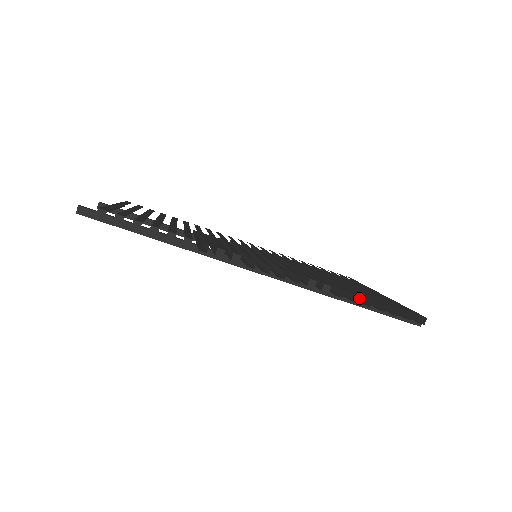
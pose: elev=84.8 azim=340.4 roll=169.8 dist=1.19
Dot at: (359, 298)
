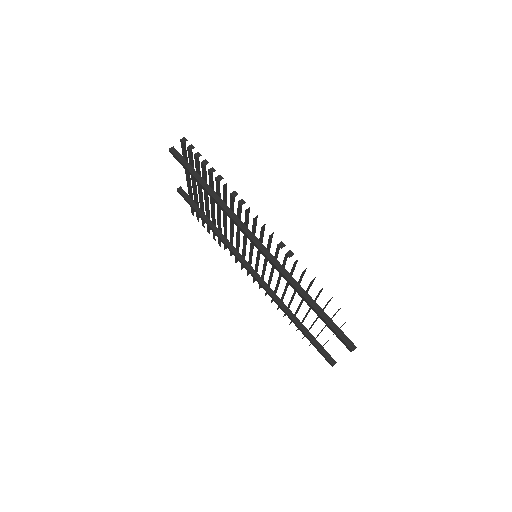
Dot at: occluded
